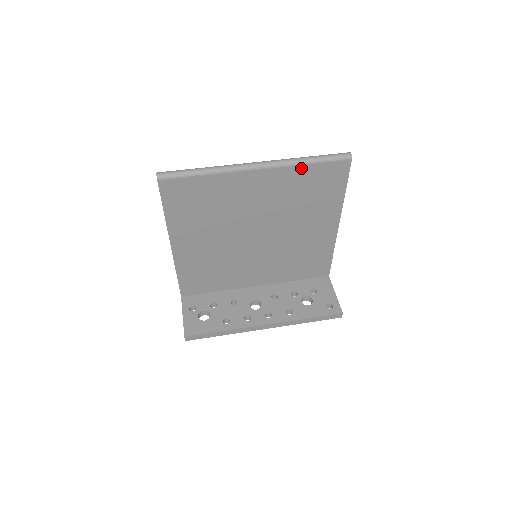
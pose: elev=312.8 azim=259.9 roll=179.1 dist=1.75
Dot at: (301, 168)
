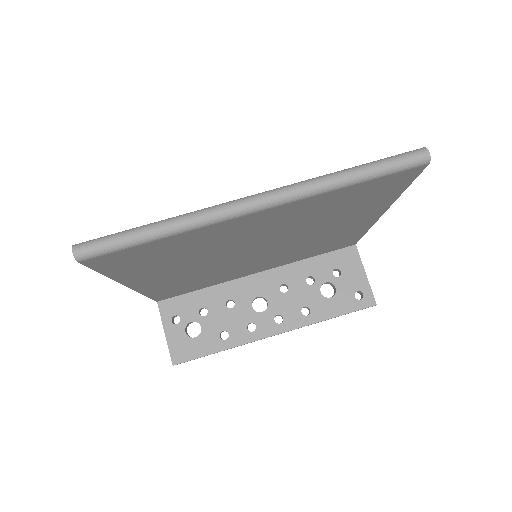
Dot at: (336, 191)
